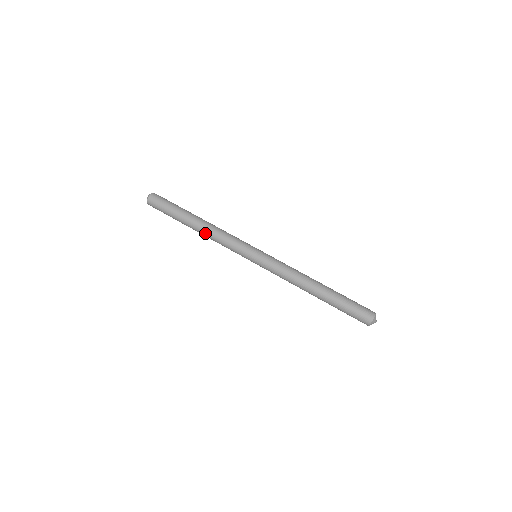
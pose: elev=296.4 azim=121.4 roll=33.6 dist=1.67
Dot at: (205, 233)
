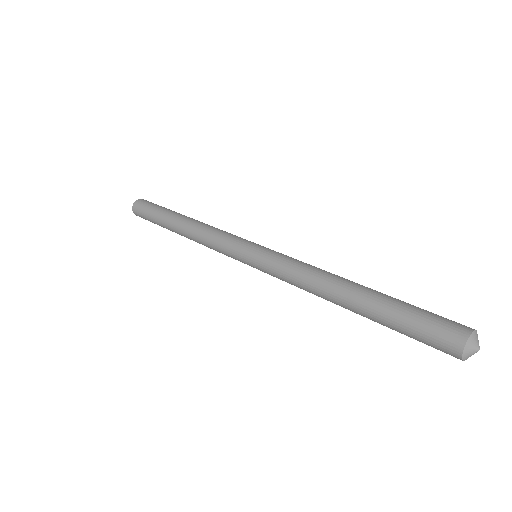
Dot at: (190, 235)
